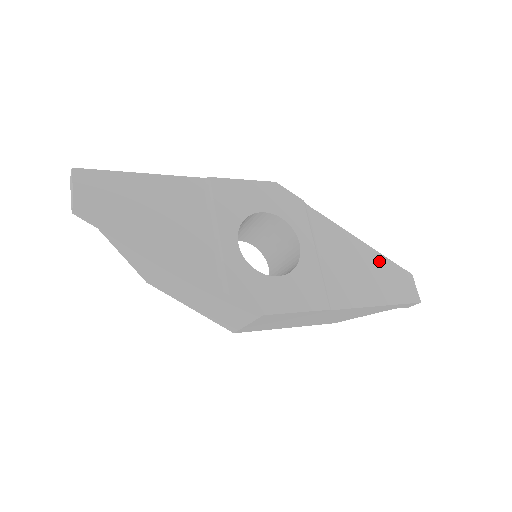
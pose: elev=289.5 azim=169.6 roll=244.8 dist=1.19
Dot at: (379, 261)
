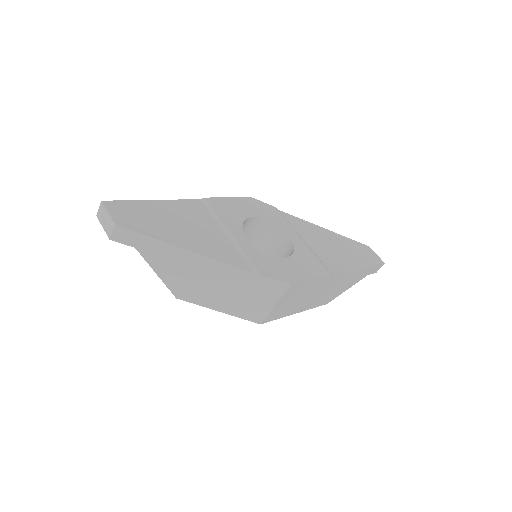
Dot at: (344, 240)
